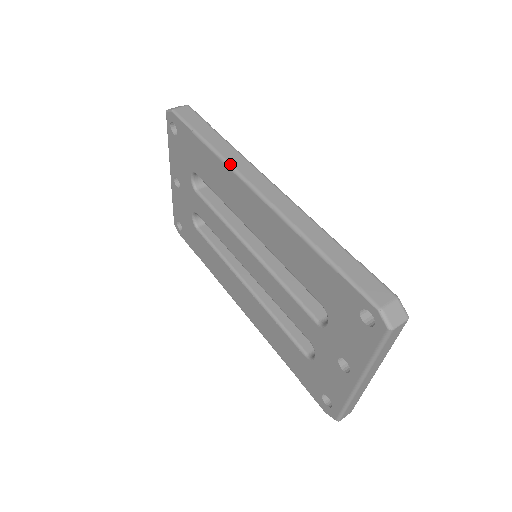
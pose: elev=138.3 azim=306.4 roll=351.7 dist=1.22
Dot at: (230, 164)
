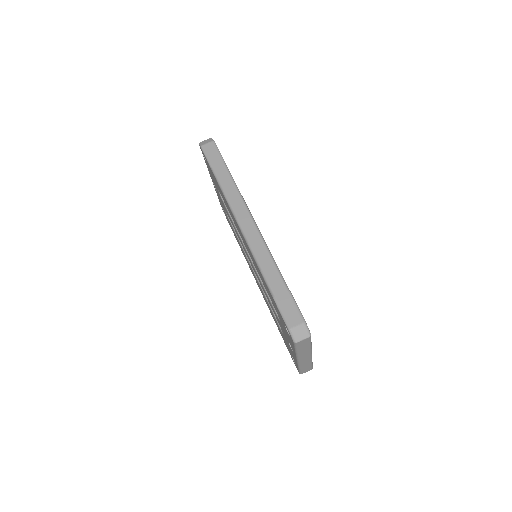
Dot at: (229, 202)
